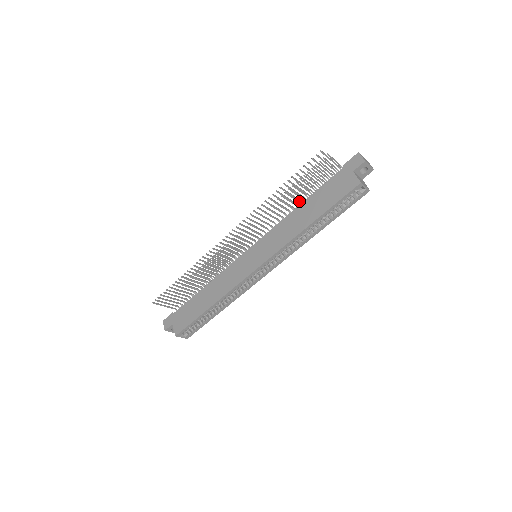
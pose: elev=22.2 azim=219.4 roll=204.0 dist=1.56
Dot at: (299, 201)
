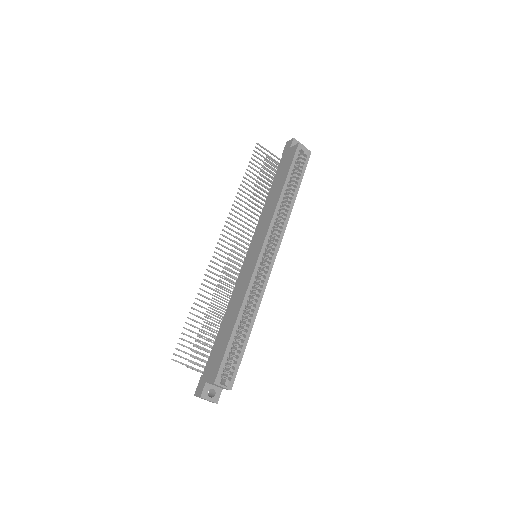
Dot at: (266, 197)
